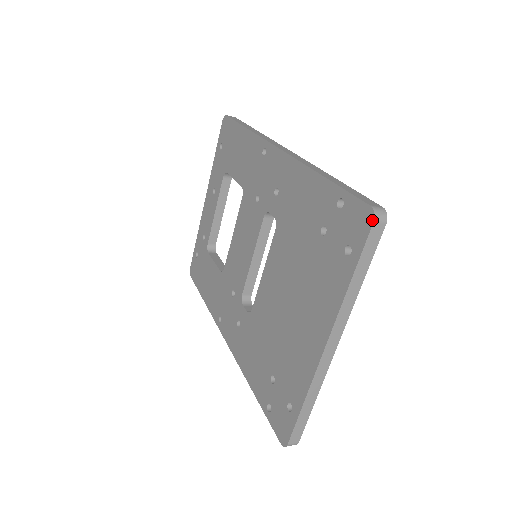
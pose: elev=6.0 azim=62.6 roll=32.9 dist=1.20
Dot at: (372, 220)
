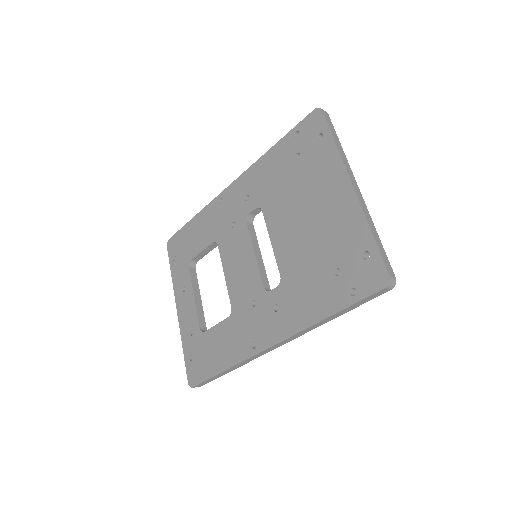
Dot at: (320, 110)
